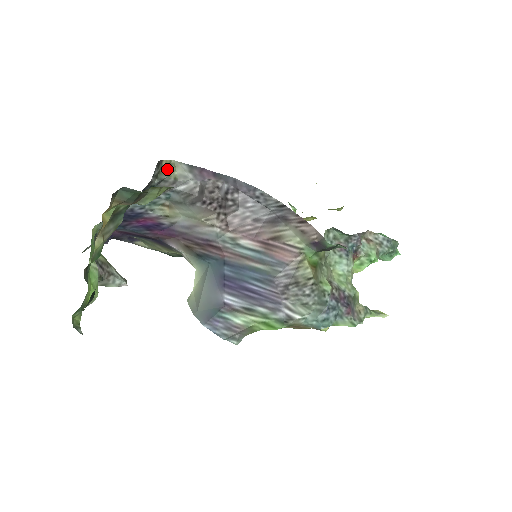
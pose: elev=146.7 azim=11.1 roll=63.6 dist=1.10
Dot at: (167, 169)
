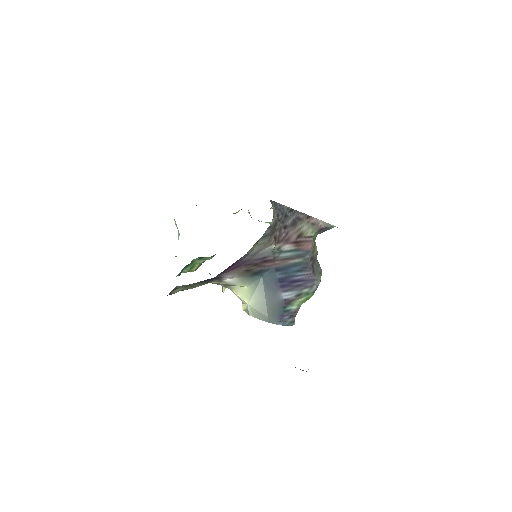
Dot at: occluded
